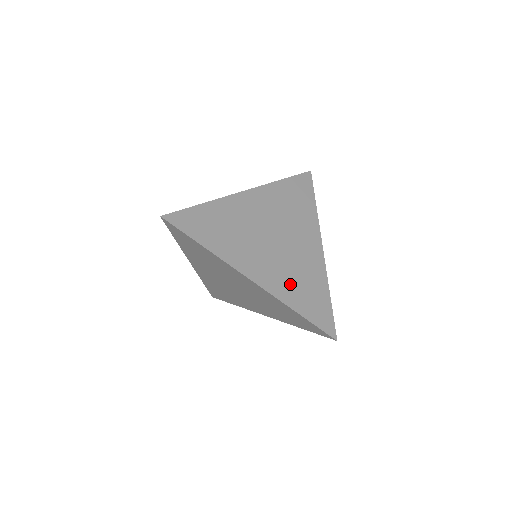
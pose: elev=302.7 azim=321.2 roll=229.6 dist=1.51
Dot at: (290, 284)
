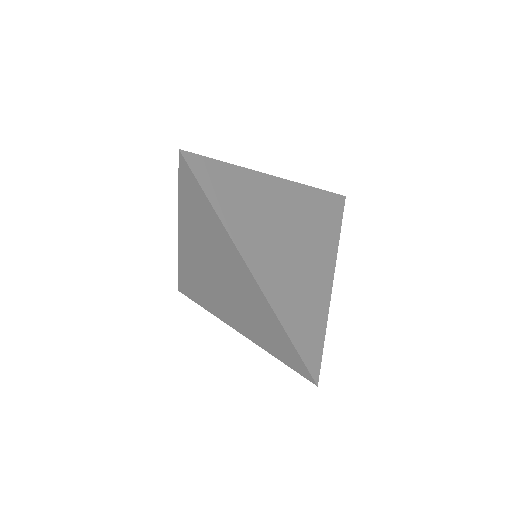
Dot at: (289, 297)
